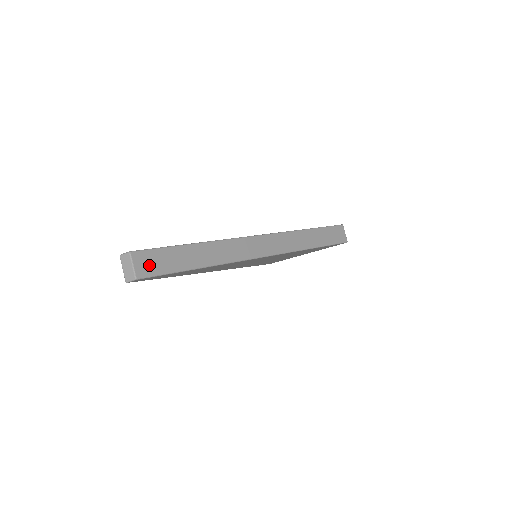
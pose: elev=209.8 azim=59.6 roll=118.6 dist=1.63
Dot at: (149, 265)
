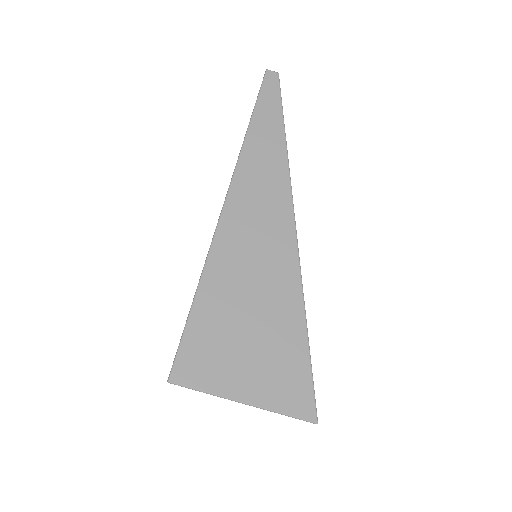
Dot at: occluded
